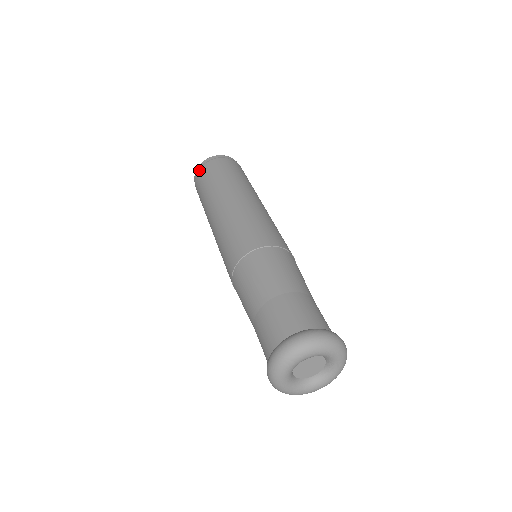
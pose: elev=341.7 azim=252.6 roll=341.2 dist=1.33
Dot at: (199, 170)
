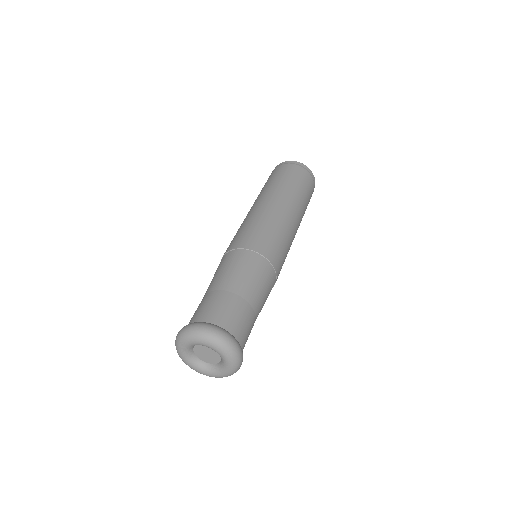
Dot at: occluded
